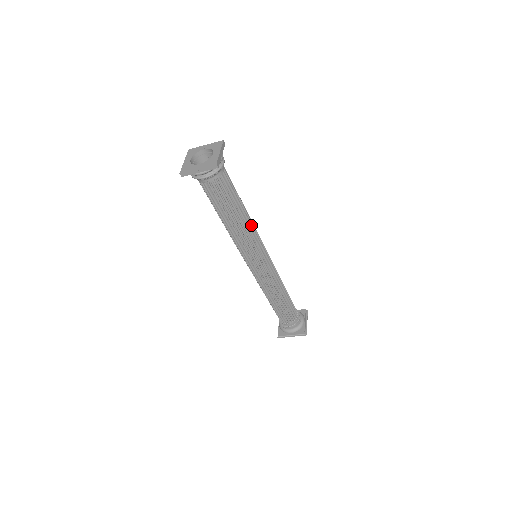
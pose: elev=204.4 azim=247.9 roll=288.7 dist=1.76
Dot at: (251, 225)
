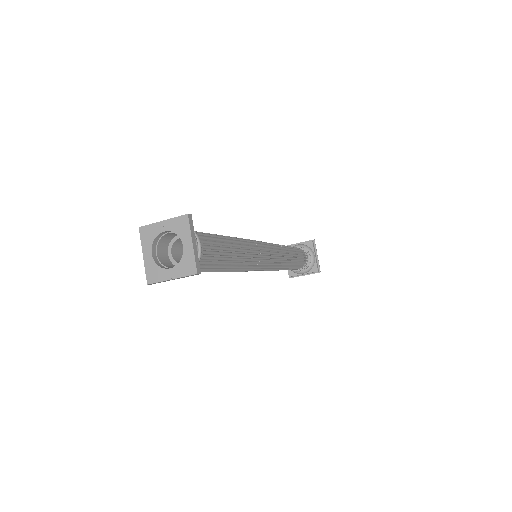
Dot at: (247, 253)
